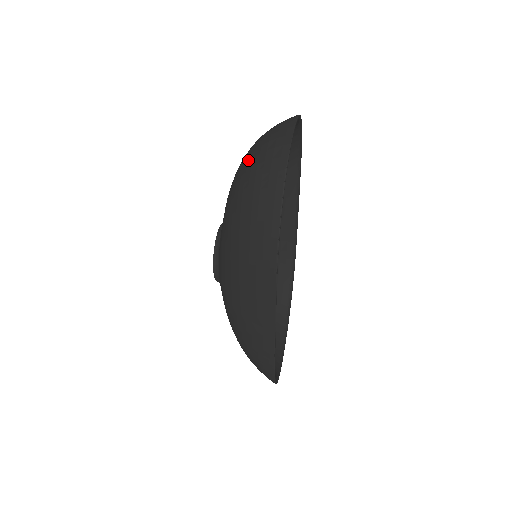
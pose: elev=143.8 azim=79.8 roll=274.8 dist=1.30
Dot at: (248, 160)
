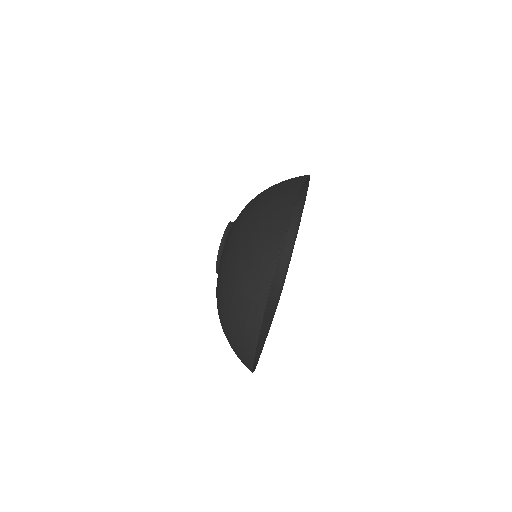
Dot at: (225, 312)
